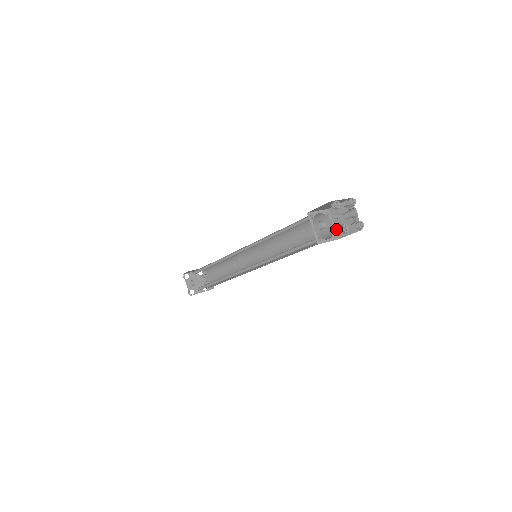
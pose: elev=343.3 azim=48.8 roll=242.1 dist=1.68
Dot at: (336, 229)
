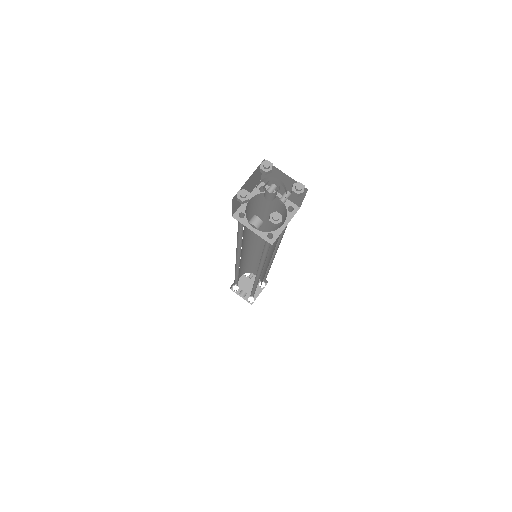
Dot at: (287, 199)
